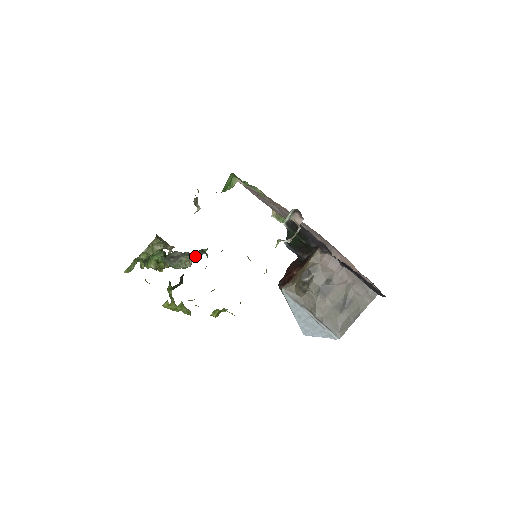
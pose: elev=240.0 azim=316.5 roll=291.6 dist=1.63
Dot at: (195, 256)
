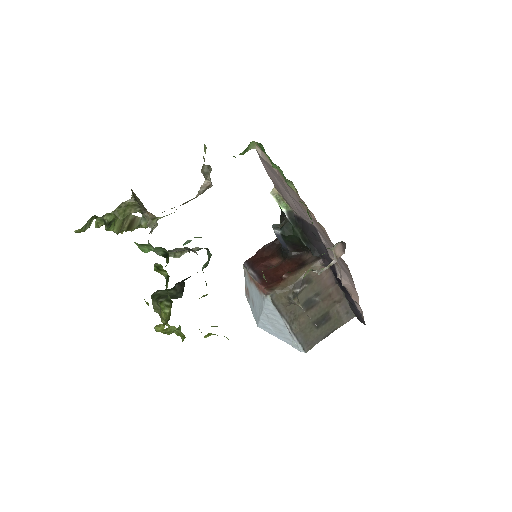
Dot at: occluded
